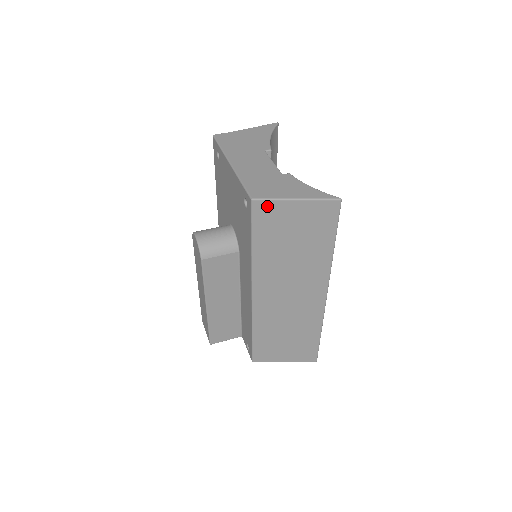
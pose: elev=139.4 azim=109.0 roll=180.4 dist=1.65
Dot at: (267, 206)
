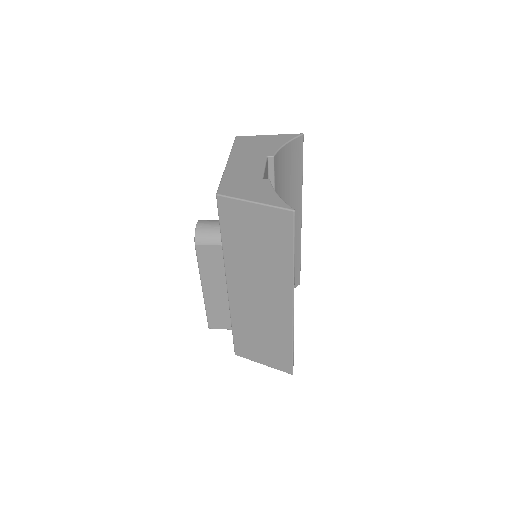
Dot at: (230, 204)
